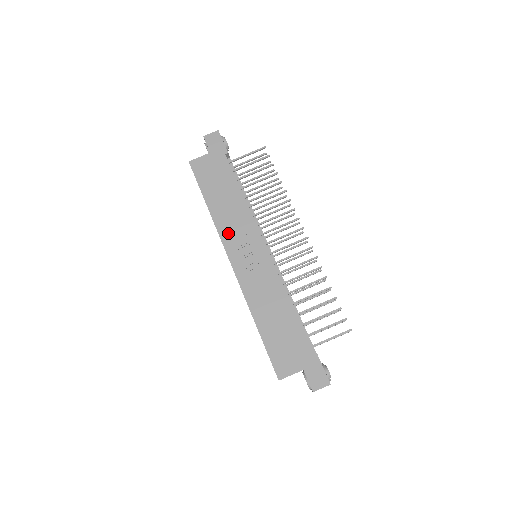
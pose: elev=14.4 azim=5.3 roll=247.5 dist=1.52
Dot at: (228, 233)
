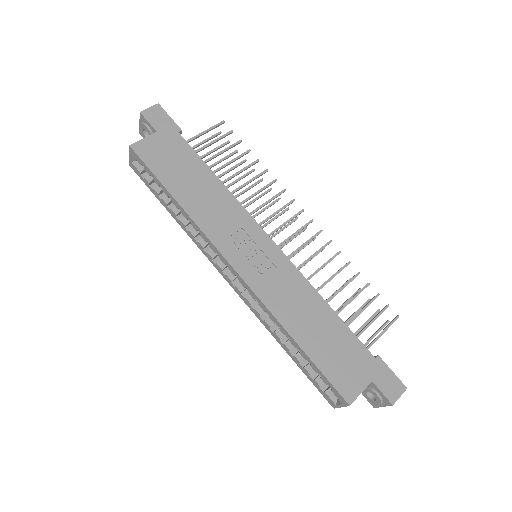
Dot at: (217, 231)
